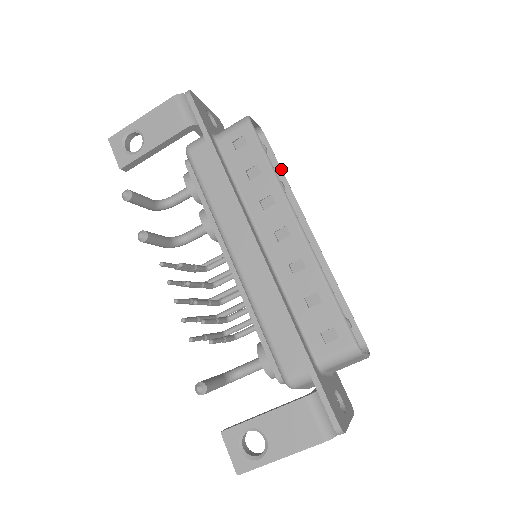
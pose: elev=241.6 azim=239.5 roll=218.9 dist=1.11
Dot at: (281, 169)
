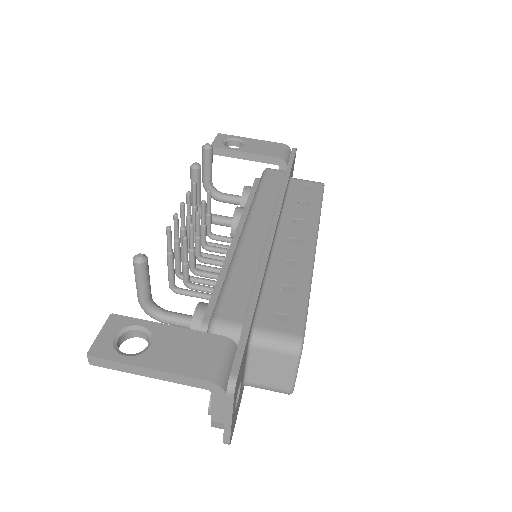
Dot at: occluded
